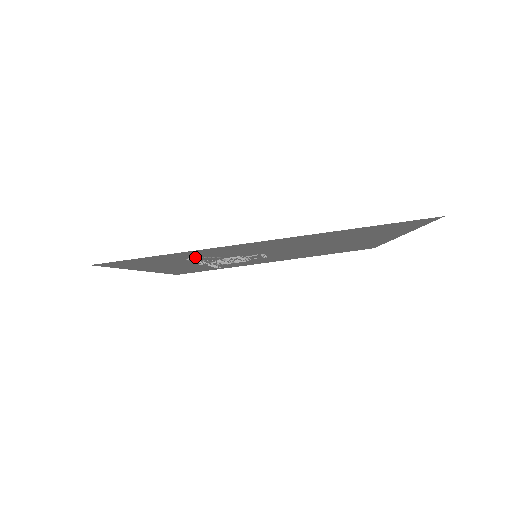
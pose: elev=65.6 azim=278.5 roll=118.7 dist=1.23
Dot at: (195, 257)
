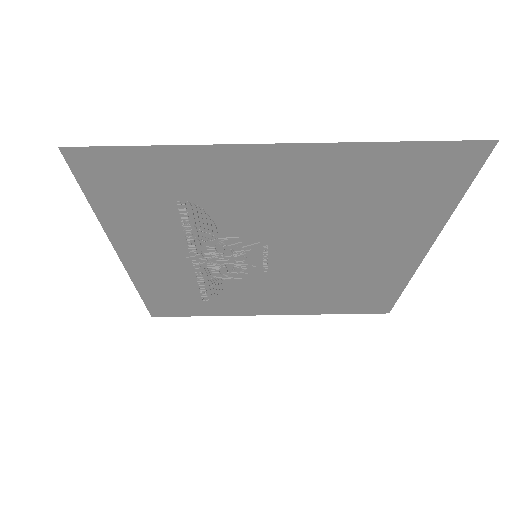
Dot at: (187, 200)
